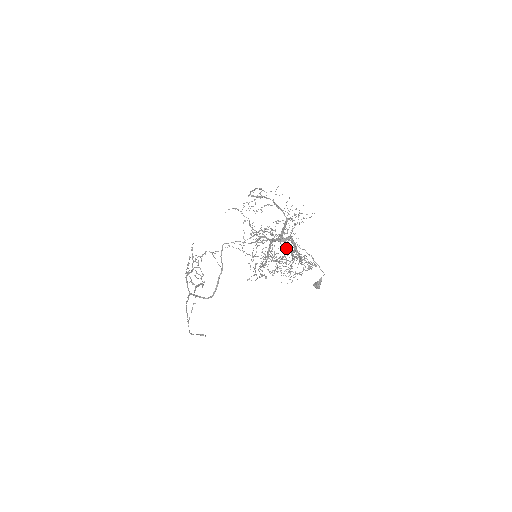
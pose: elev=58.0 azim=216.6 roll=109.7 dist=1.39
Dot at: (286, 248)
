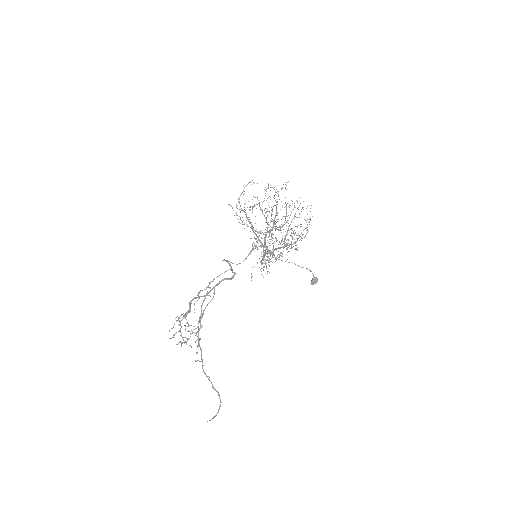
Dot at: (275, 257)
